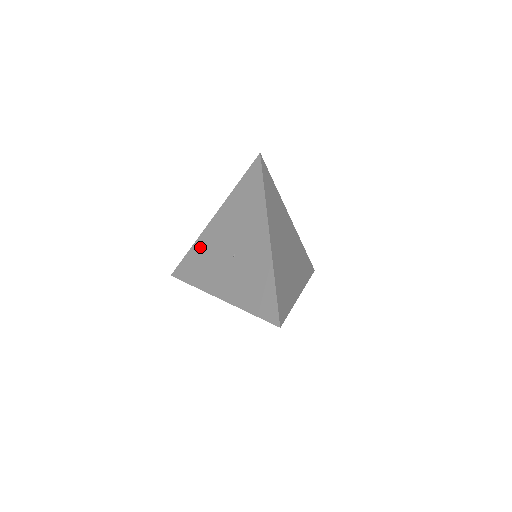
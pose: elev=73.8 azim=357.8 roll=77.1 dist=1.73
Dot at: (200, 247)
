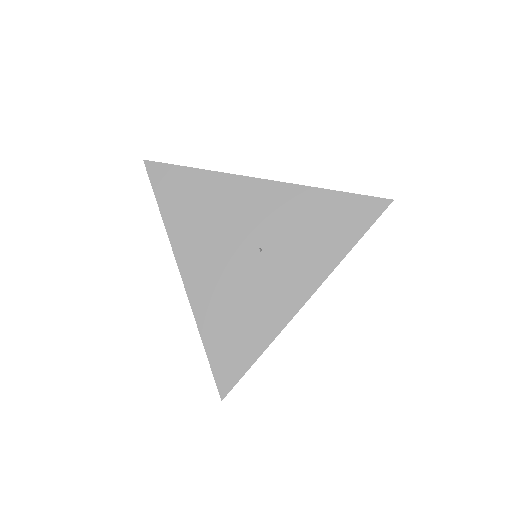
Dot at: (211, 315)
